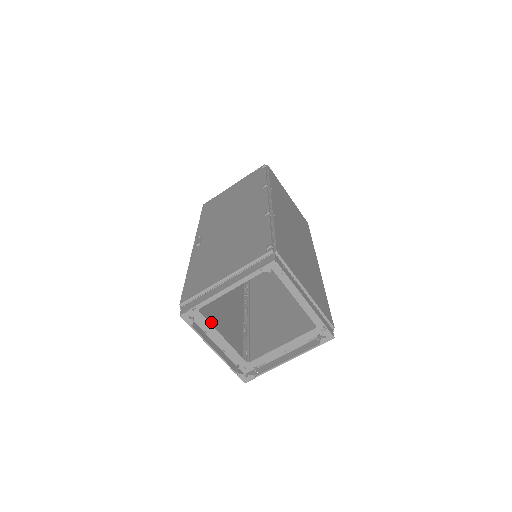
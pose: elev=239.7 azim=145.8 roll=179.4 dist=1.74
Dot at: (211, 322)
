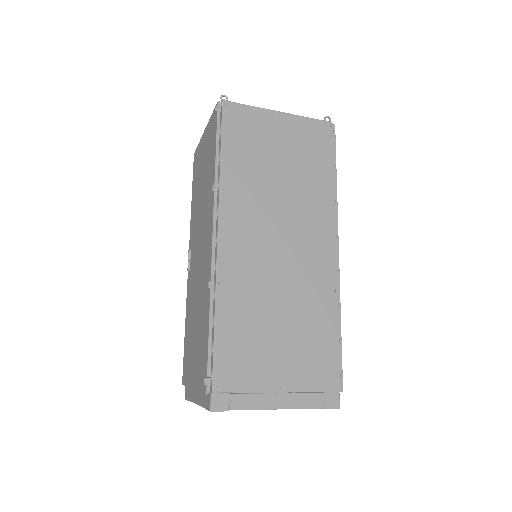
Dot at: occluded
